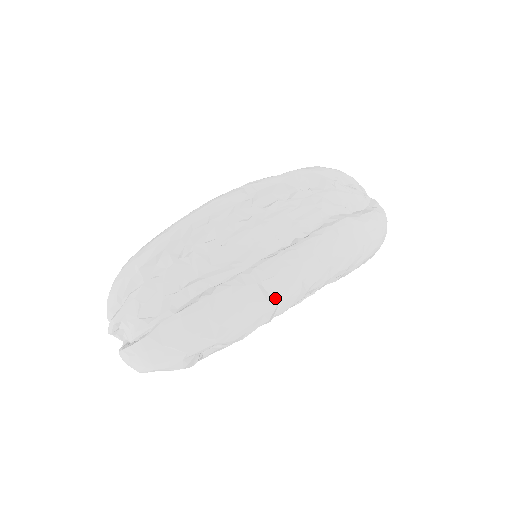
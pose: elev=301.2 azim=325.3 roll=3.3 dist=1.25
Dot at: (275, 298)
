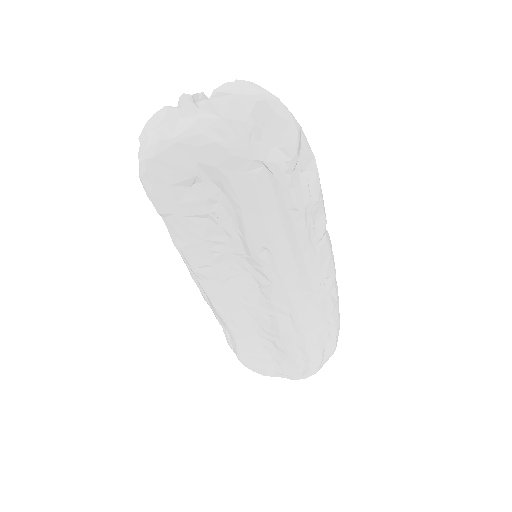
Dot at: occluded
